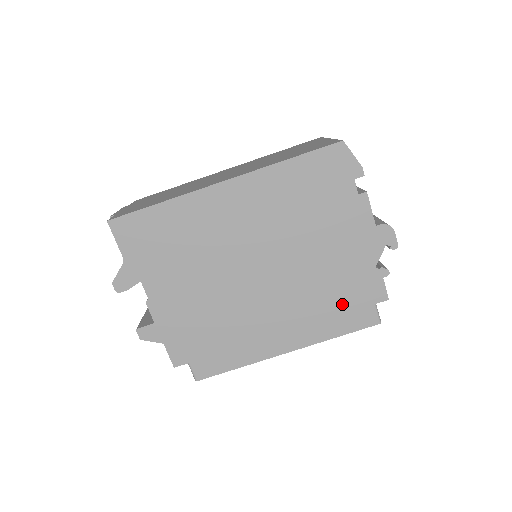
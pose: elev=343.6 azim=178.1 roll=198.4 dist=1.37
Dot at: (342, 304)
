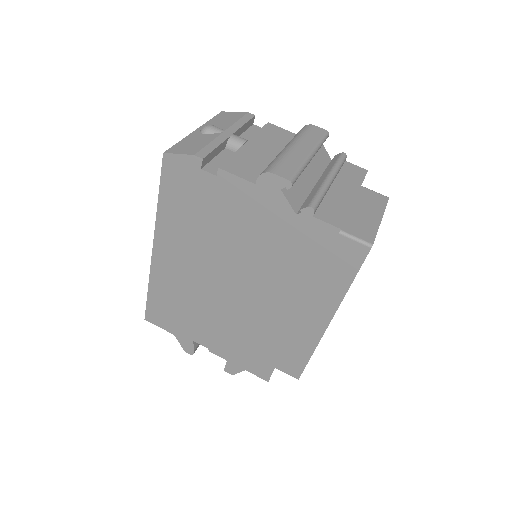
Dot at: (310, 264)
